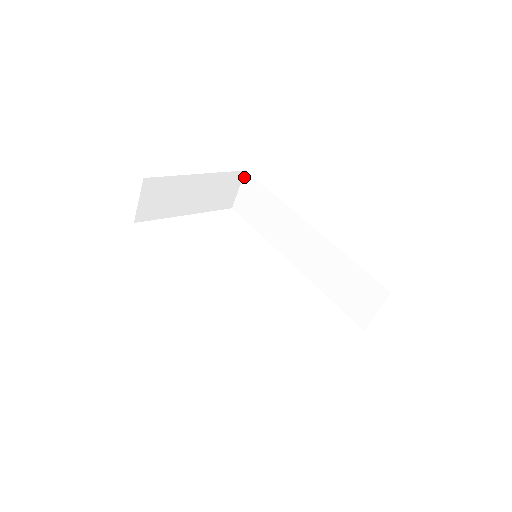
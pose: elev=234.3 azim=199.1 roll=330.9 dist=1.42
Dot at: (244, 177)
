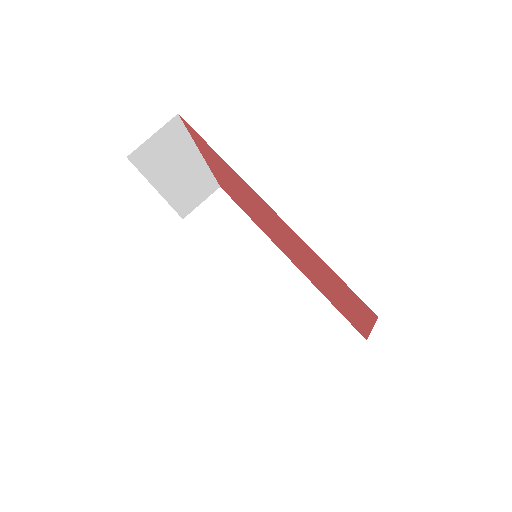
Dot at: (215, 192)
